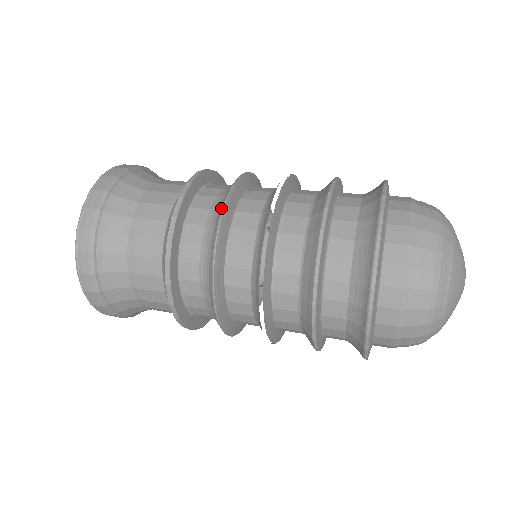
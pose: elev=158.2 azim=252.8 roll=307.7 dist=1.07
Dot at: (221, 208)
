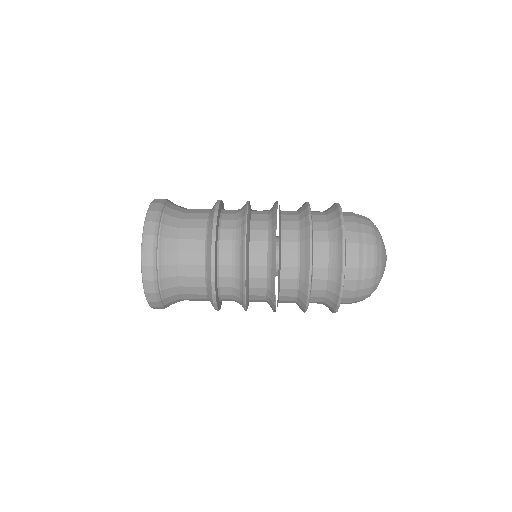
Dot at: (245, 209)
